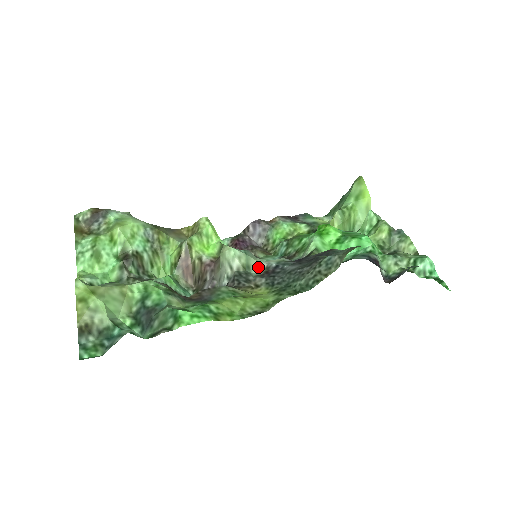
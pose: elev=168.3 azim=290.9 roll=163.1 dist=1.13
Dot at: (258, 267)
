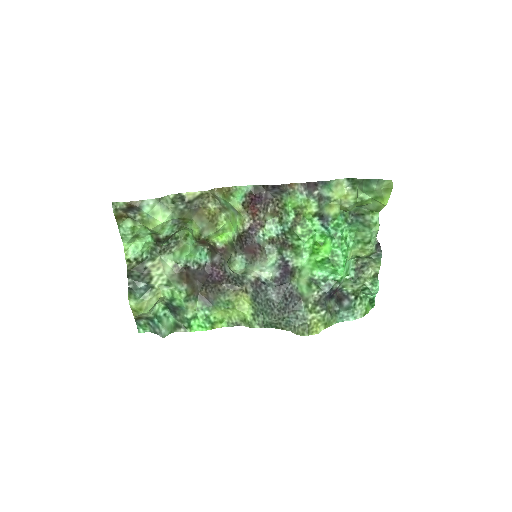
Dot at: (253, 273)
